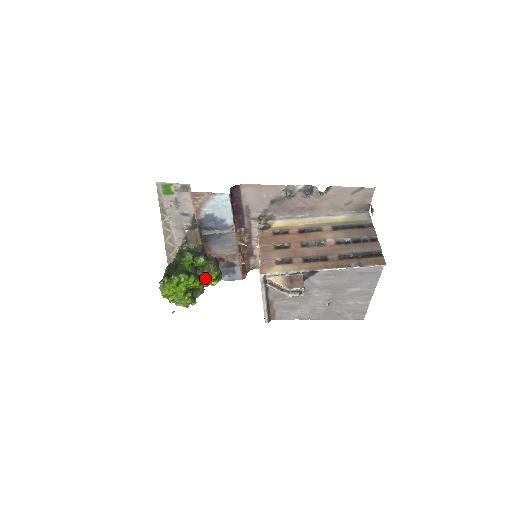
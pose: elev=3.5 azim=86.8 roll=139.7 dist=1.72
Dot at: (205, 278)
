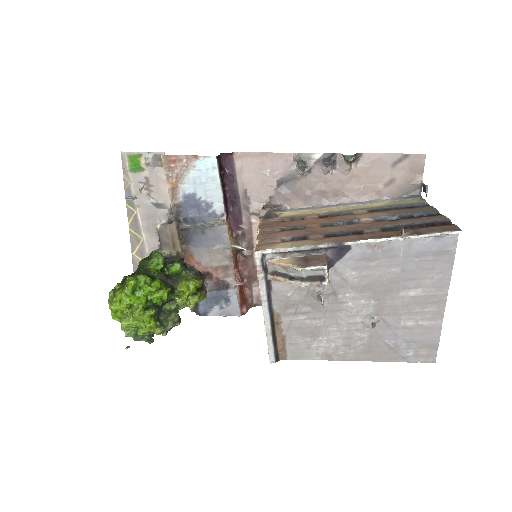
Dot at: (178, 288)
